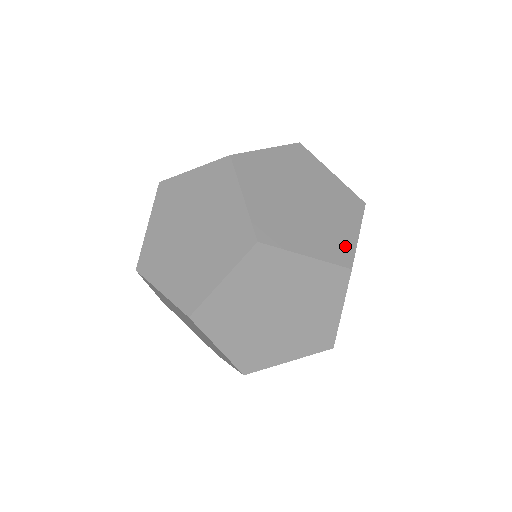
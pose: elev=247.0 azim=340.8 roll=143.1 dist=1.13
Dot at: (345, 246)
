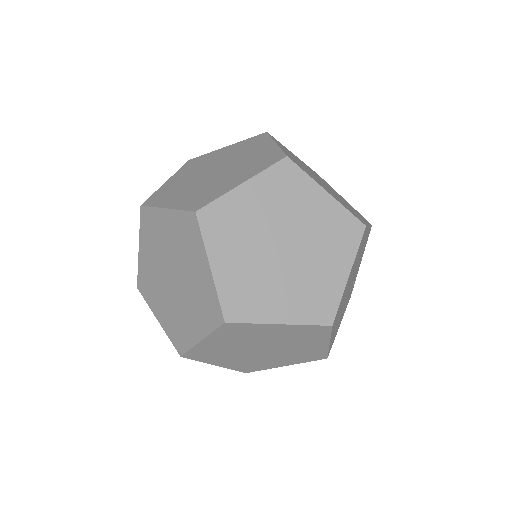
Dot at: (270, 155)
